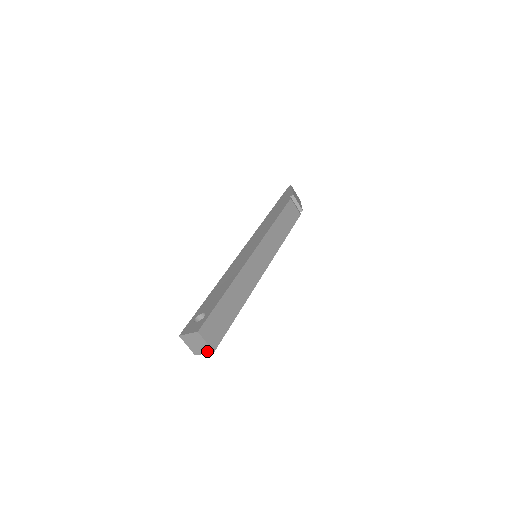
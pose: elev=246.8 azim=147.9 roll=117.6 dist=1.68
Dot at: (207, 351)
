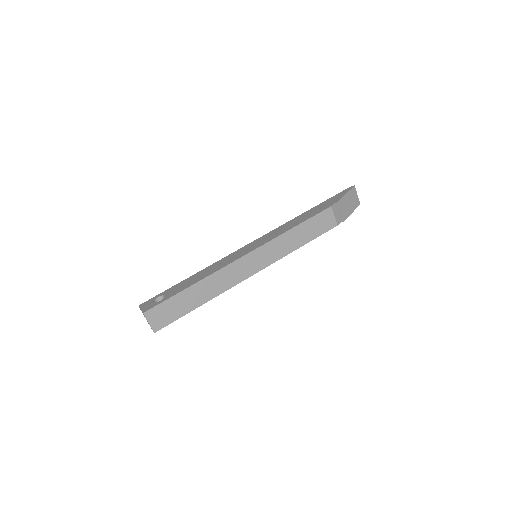
Dot at: occluded
